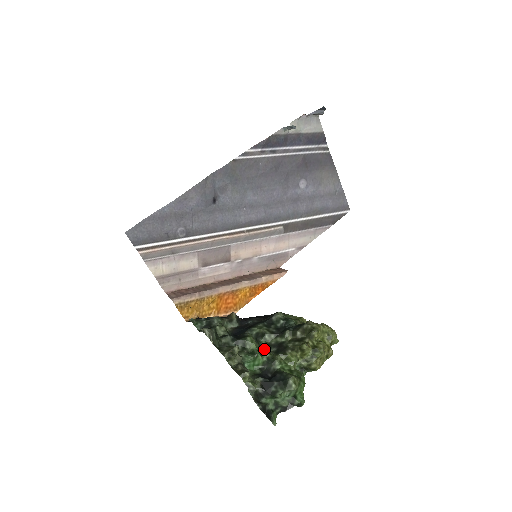
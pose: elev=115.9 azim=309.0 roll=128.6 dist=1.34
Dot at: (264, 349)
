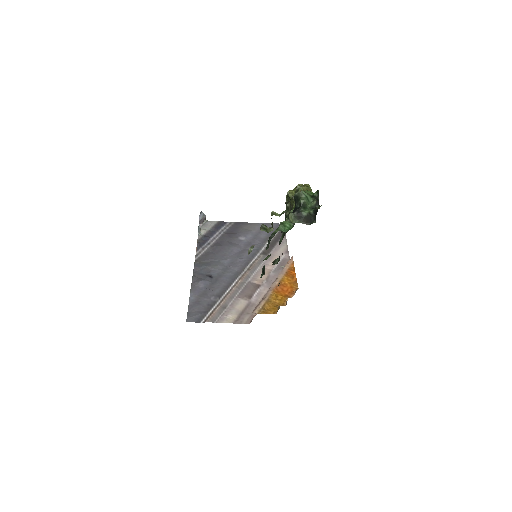
Dot at: occluded
